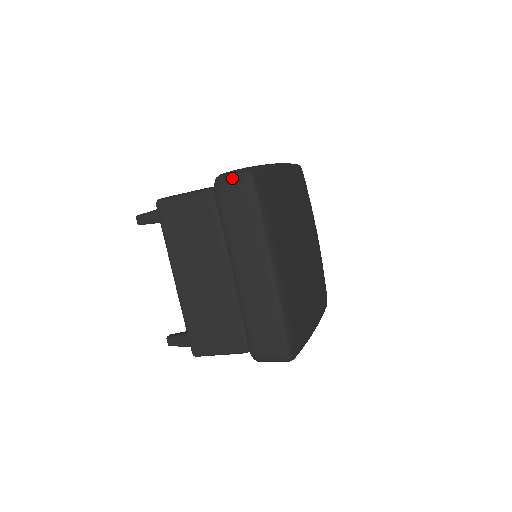
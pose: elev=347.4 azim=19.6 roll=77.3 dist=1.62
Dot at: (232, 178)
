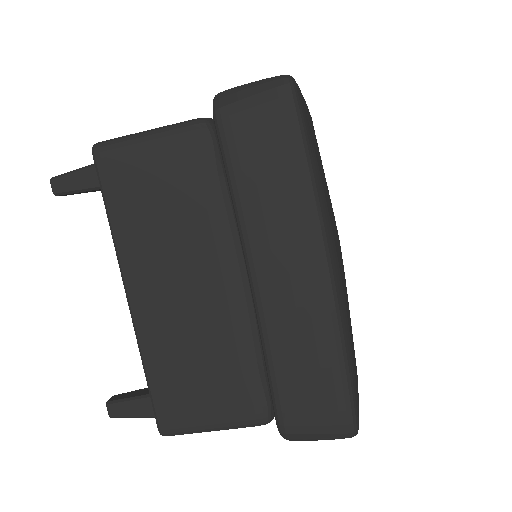
Dot at: (251, 91)
